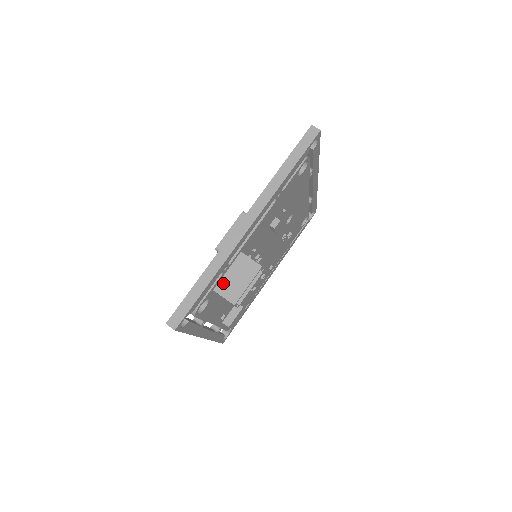
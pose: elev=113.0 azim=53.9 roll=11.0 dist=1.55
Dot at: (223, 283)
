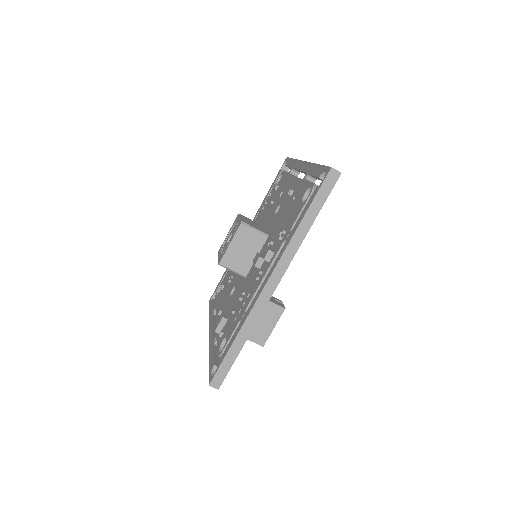
Dot at: occluded
